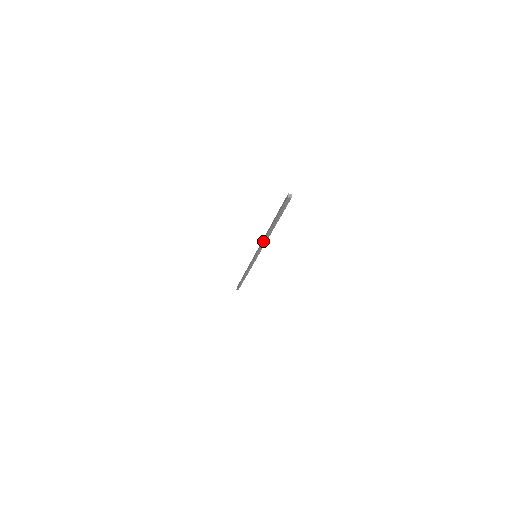
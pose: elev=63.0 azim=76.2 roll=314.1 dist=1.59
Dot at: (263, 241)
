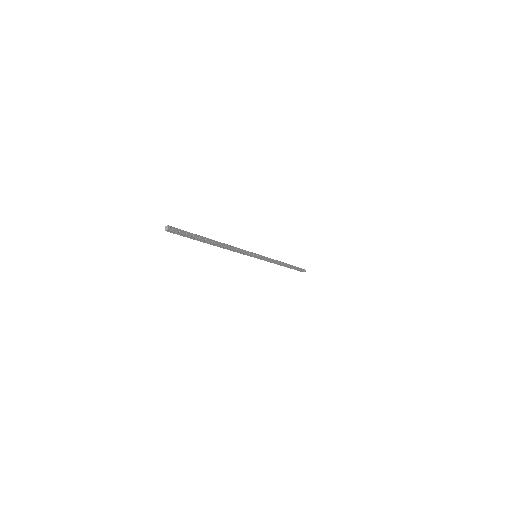
Dot at: occluded
